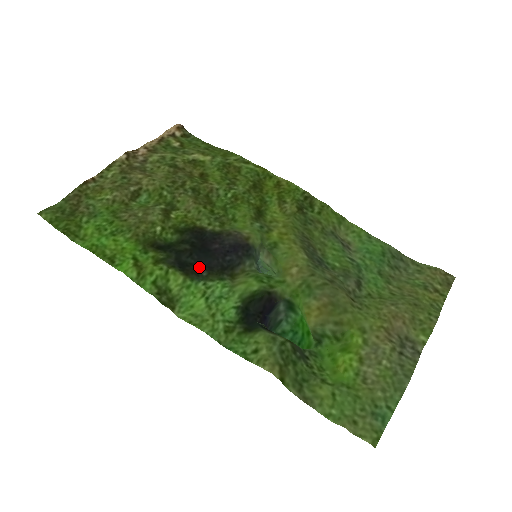
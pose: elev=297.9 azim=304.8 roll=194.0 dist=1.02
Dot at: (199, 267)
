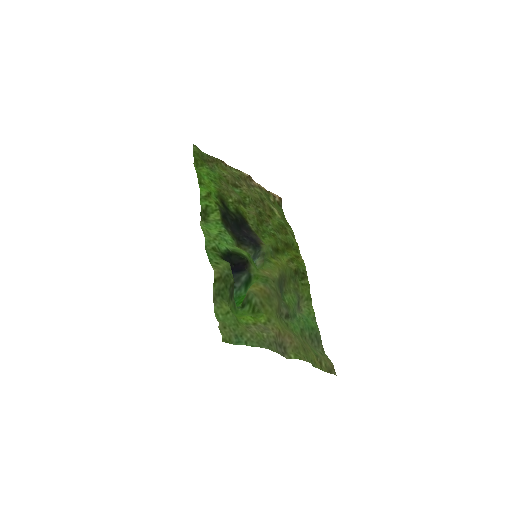
Dot at: (230, 226)
